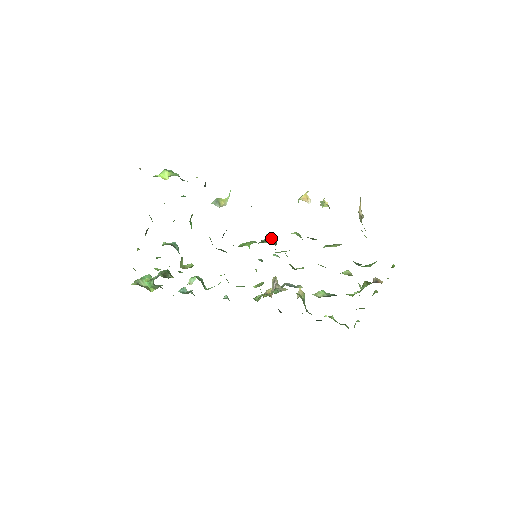
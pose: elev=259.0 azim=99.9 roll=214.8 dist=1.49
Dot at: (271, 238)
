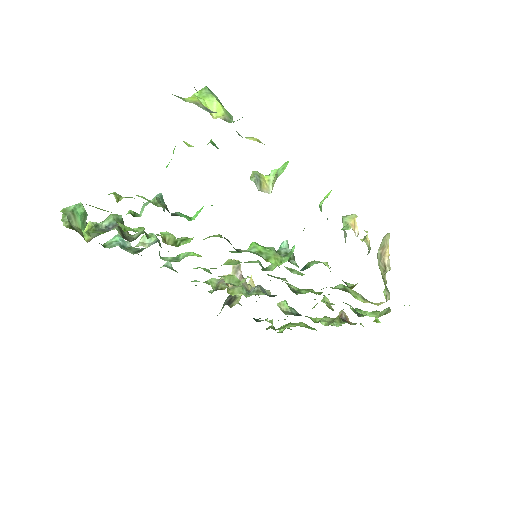
Dot at: occluded
